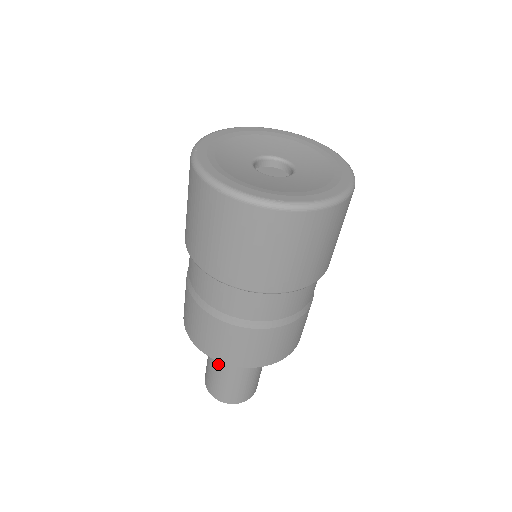
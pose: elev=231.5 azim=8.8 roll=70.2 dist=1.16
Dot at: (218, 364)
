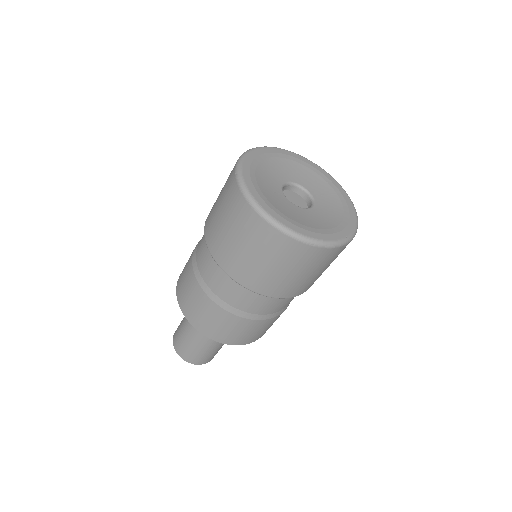
Dot at: occluded
